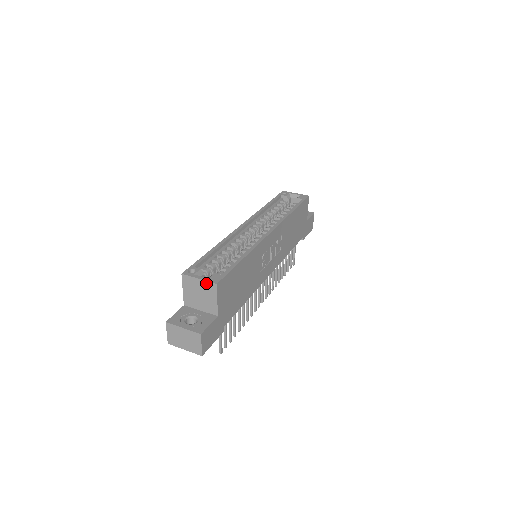
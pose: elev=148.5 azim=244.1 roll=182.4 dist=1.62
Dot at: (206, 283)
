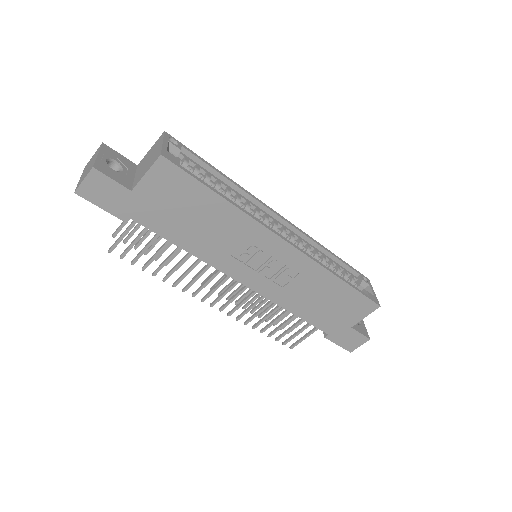
Dot at: (160, 149)
